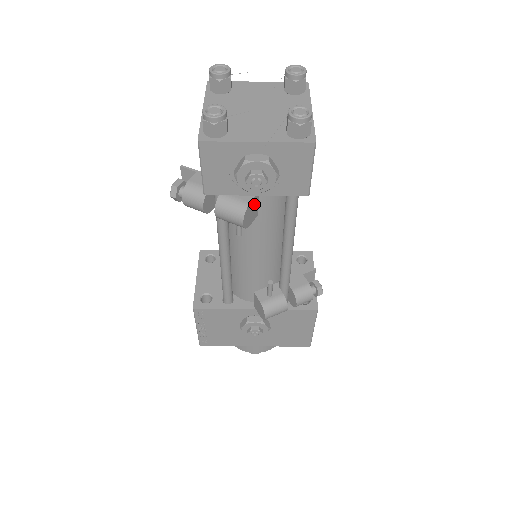
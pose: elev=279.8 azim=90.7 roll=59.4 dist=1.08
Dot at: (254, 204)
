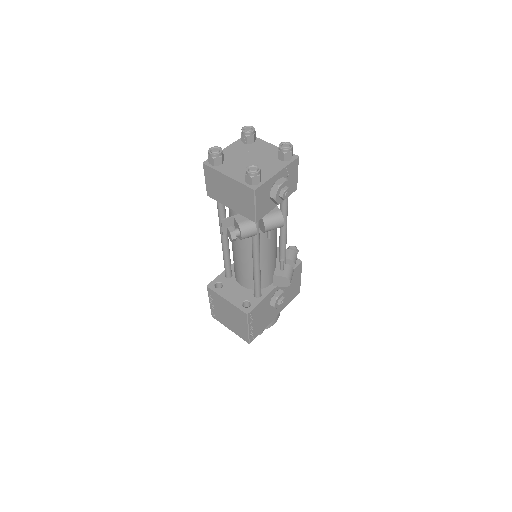
Dot at: occluded
